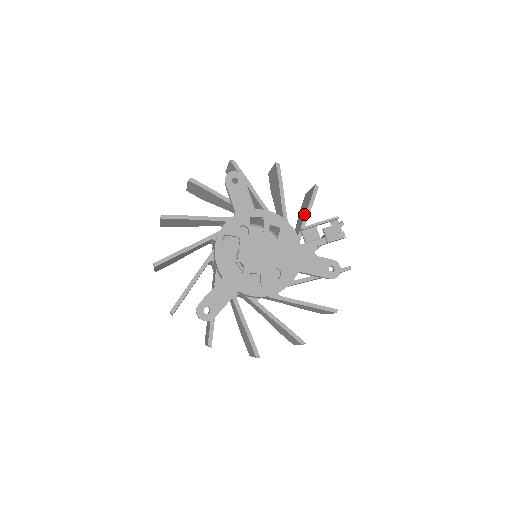
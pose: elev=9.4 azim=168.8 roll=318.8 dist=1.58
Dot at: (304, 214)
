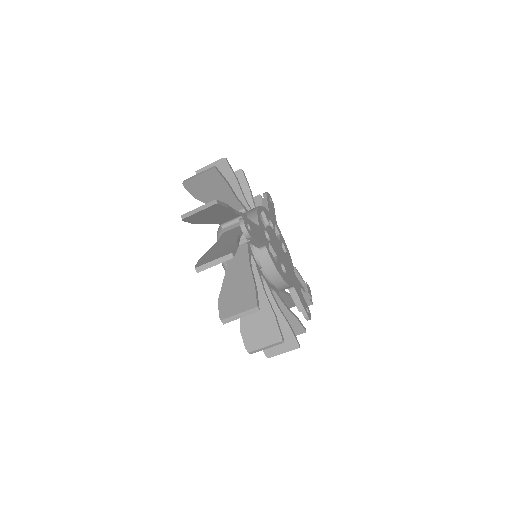
Dot at: occluded
